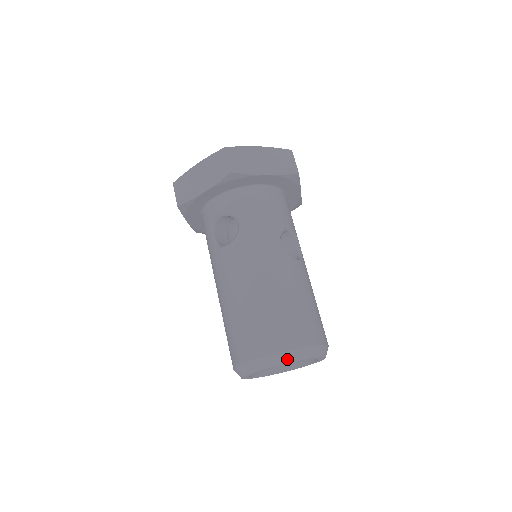
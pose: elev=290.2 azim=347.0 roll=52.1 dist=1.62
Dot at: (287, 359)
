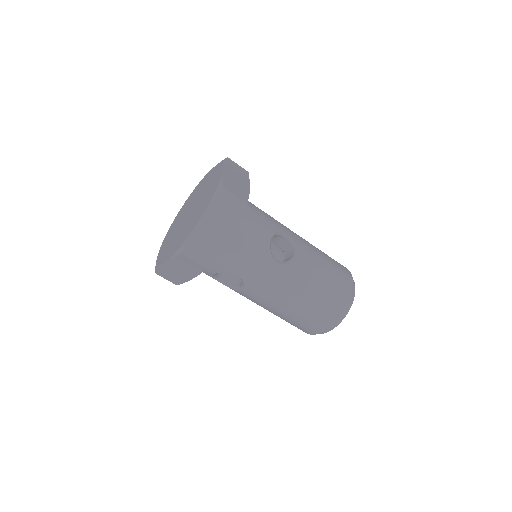
Dot at: (338, 323)
